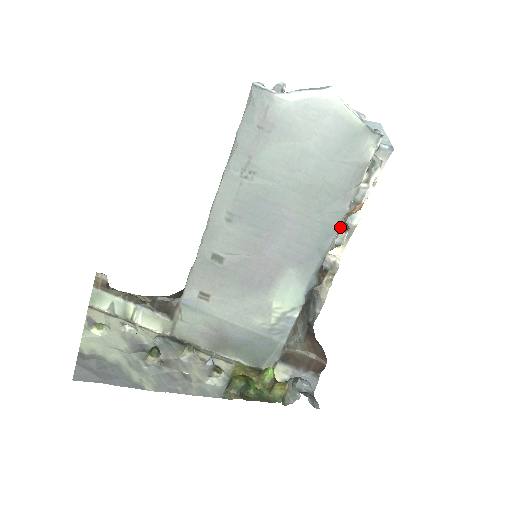
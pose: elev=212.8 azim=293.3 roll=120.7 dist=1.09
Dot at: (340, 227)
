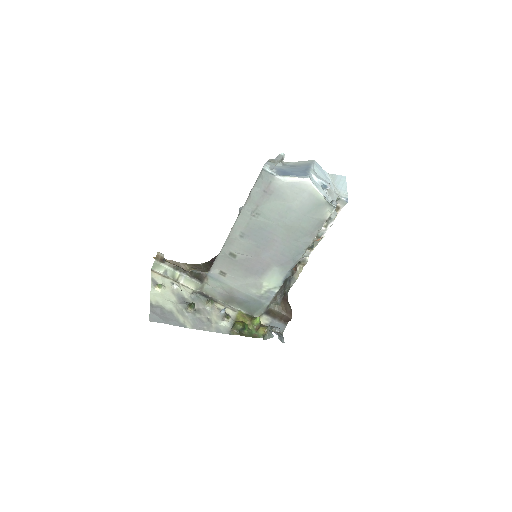
Dot at: occluded
